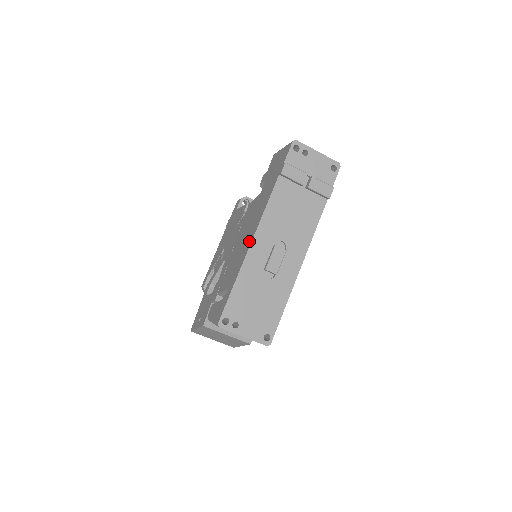
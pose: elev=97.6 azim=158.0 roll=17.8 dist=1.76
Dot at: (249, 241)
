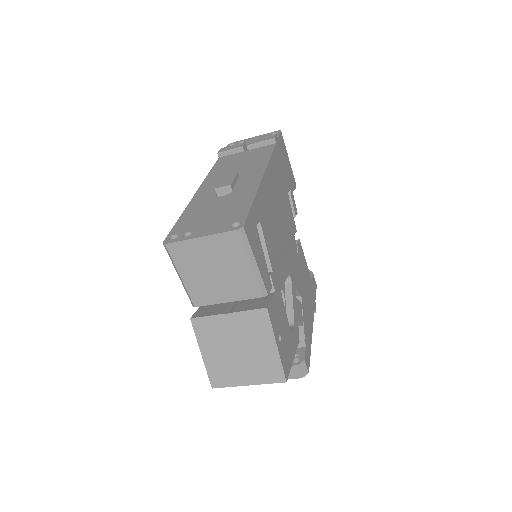
Dot at: occluded
